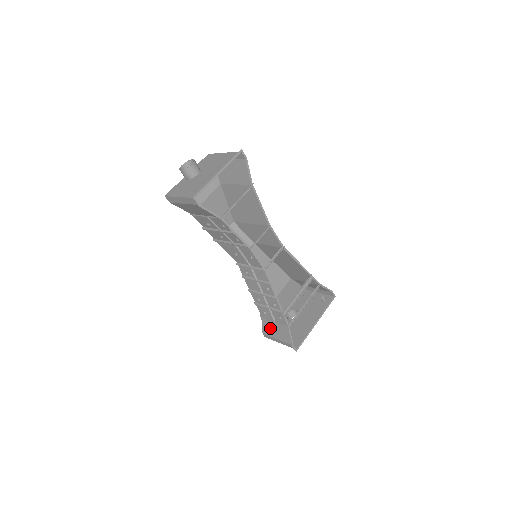
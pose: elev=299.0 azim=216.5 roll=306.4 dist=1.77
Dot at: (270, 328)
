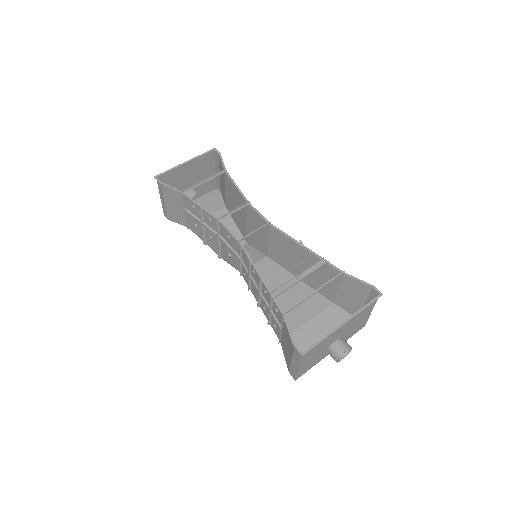
Dot at: (286, 349)
